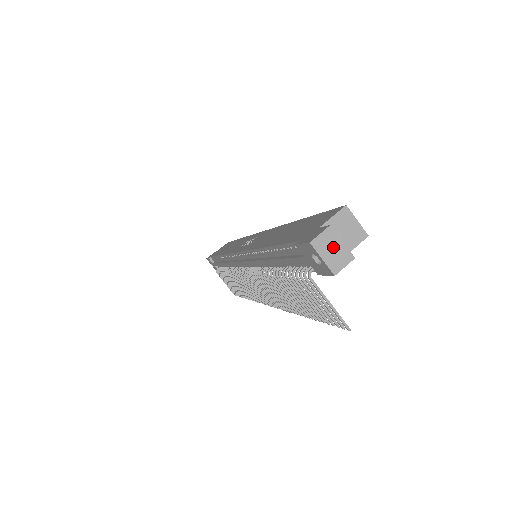
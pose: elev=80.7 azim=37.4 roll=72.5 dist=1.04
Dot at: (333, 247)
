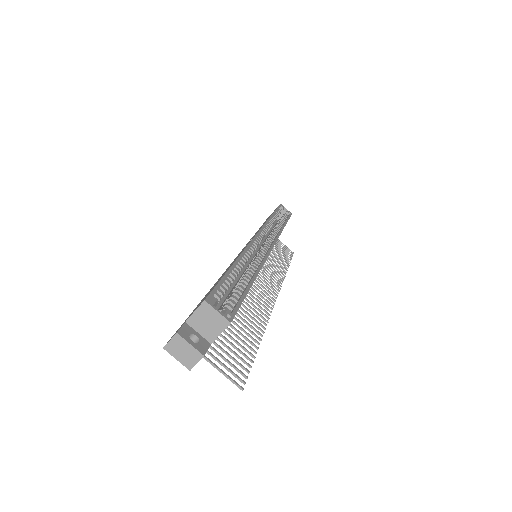
Dot at: (183, 349)
